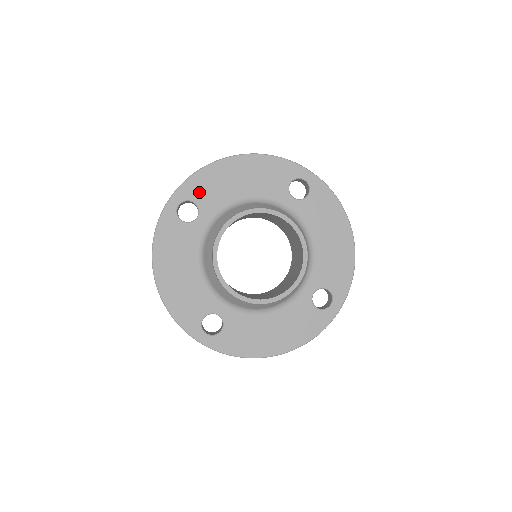
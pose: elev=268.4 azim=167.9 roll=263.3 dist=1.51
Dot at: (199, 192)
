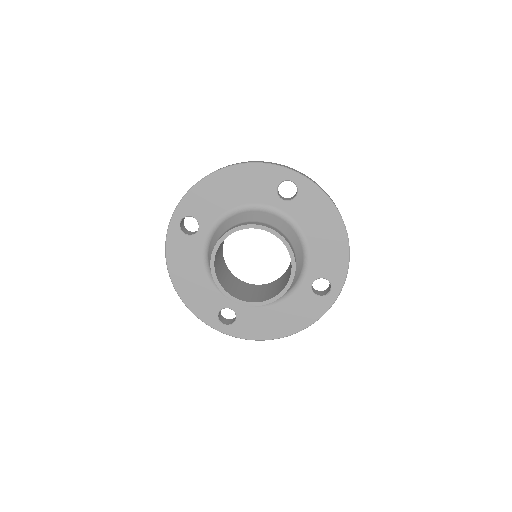
Dot at: (196, 207)
